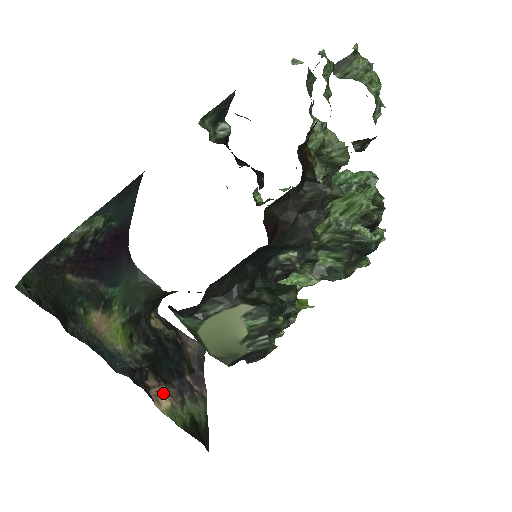
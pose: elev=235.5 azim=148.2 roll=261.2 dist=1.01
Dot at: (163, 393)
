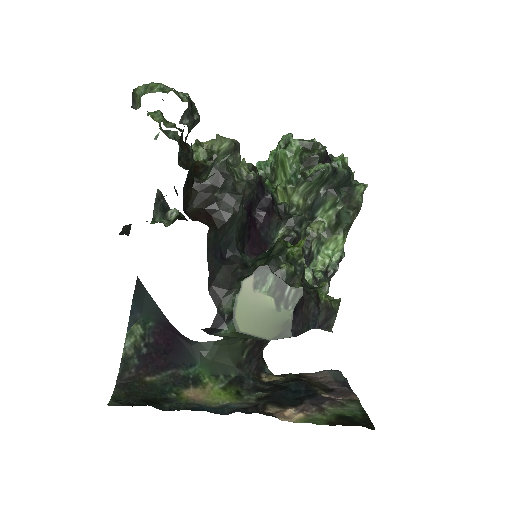
Dot at: (293, 412)
